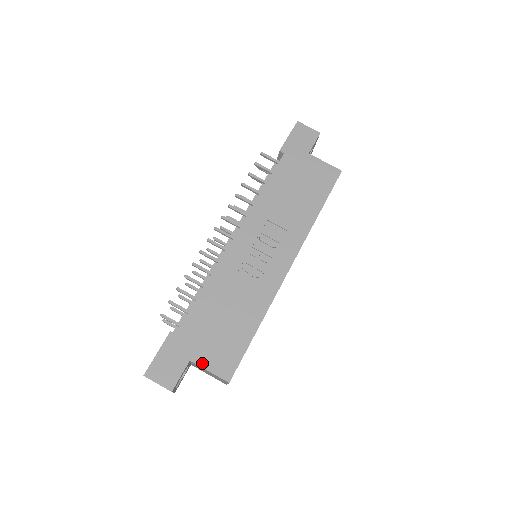
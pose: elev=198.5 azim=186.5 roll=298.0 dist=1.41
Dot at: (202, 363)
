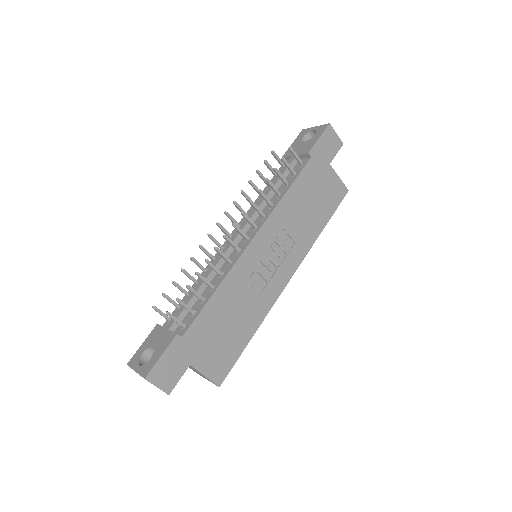
Dot at: (200, 368)
